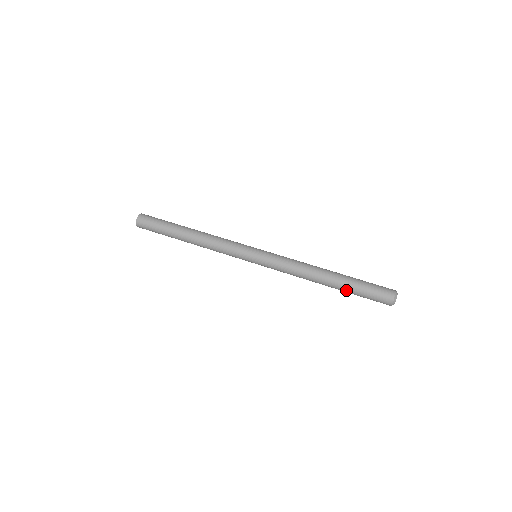
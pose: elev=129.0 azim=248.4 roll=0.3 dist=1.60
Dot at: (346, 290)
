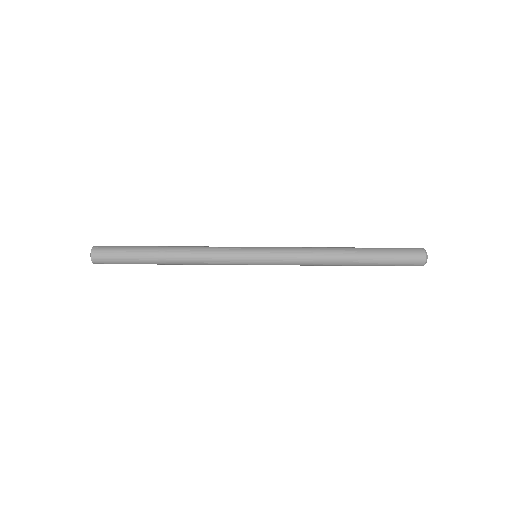
Dot at: (371, 264)
